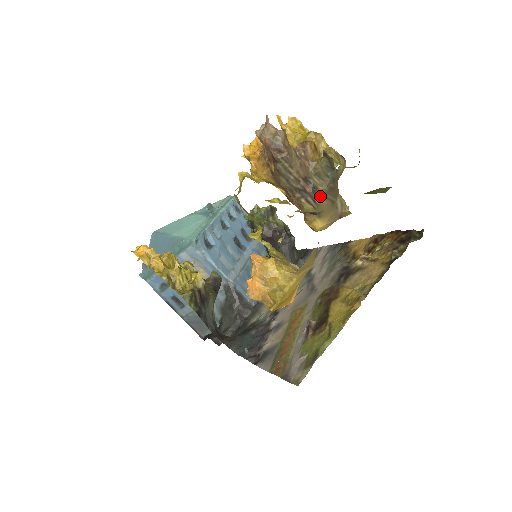
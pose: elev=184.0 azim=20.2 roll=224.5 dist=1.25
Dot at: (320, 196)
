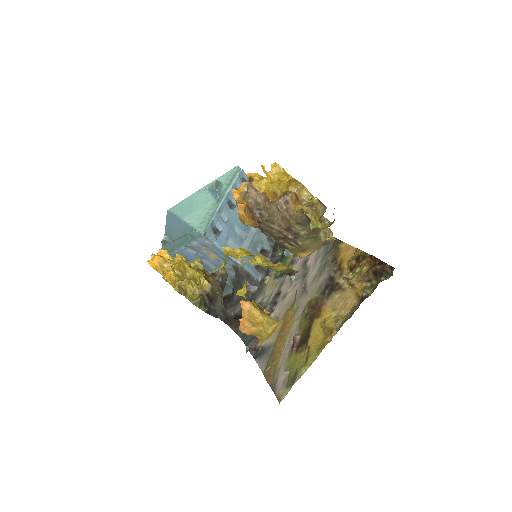
Dot at: (302, 239)
